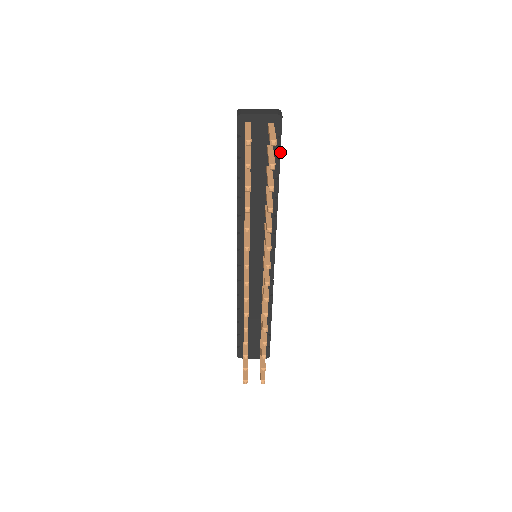
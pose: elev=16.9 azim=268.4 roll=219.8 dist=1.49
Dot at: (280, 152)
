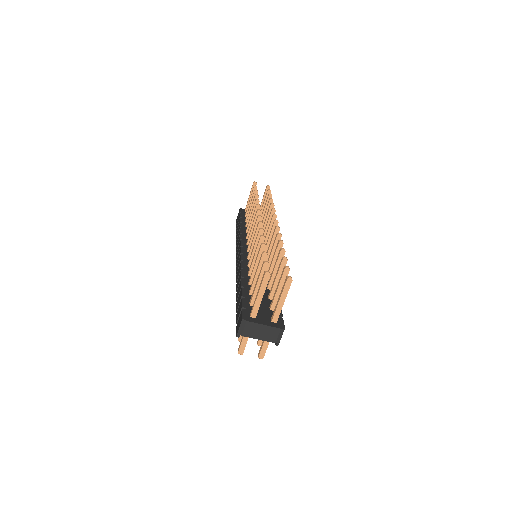
Dot at: occluded
